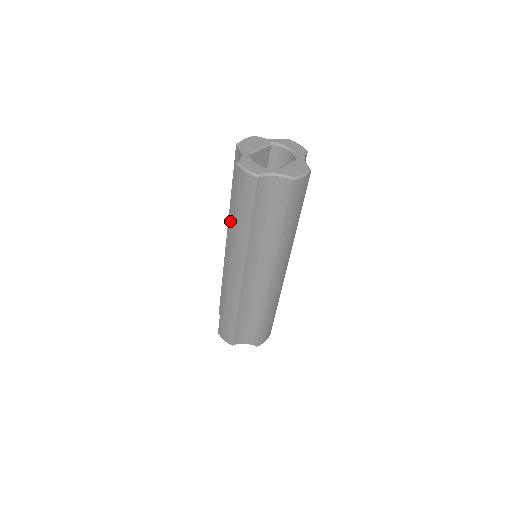
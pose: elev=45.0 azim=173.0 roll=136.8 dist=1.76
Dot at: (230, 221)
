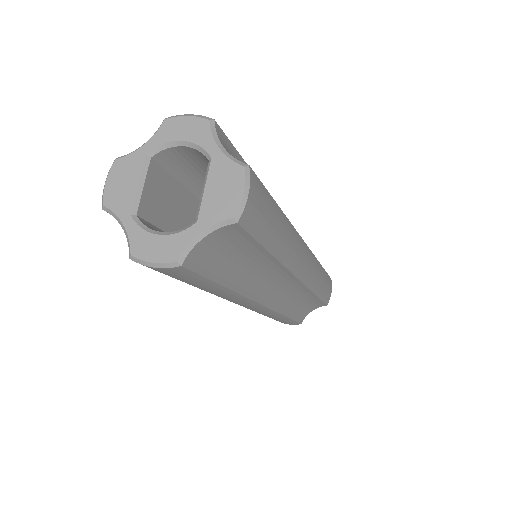
Dot at: occluded
